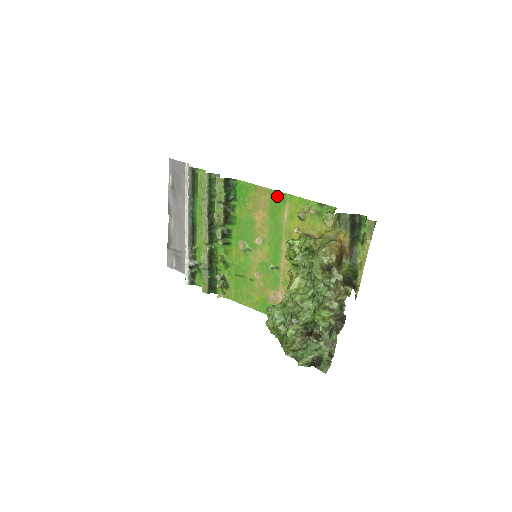
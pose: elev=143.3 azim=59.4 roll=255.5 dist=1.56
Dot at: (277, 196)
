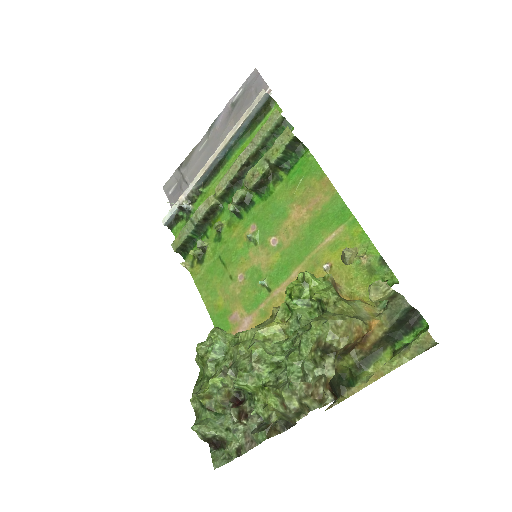
Dot at: (338, 207)
